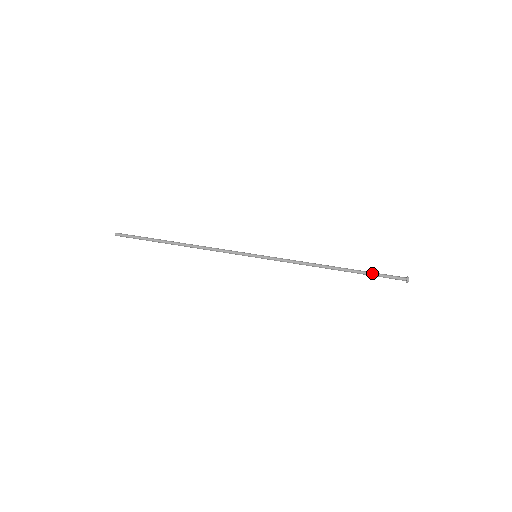
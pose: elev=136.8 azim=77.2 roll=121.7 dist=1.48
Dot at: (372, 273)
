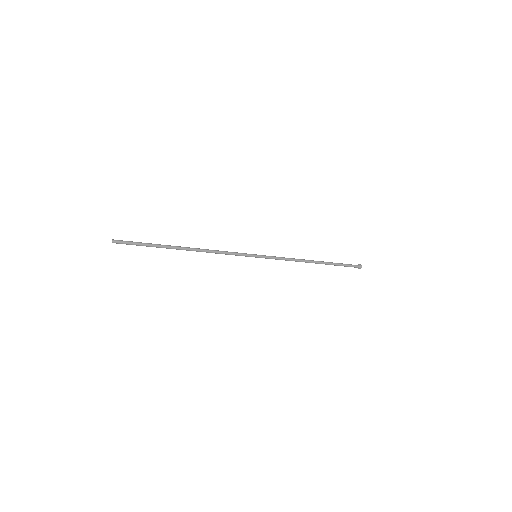
Dot at: (338, 263)
